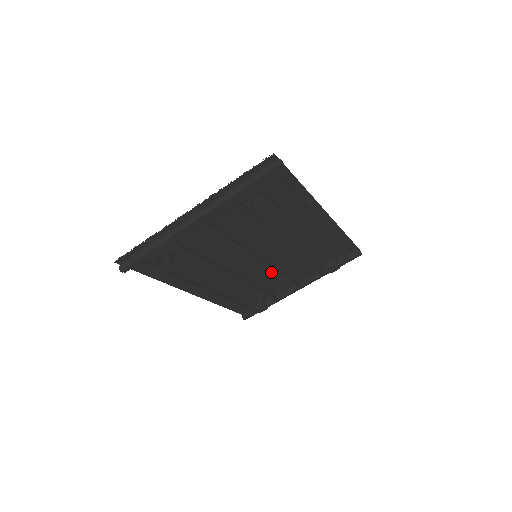
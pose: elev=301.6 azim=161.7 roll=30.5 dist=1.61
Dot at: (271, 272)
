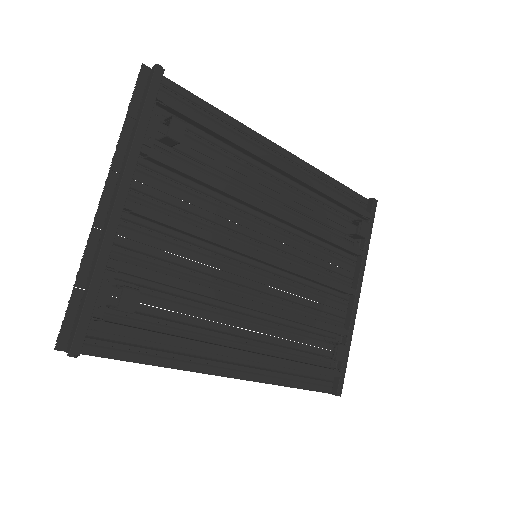
Dot at: (296, 274)
